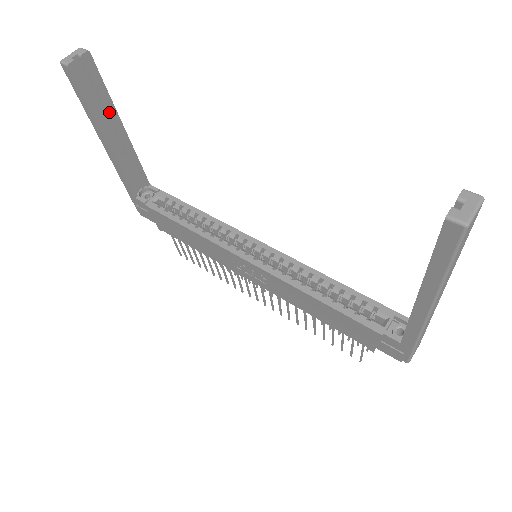
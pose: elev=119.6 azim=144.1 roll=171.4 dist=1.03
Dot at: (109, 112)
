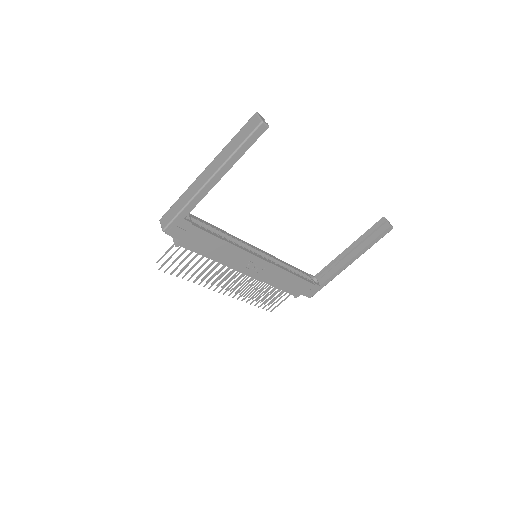
Dot at: occluded
